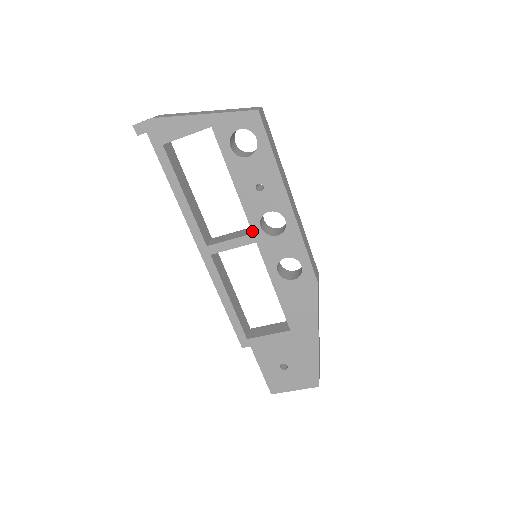
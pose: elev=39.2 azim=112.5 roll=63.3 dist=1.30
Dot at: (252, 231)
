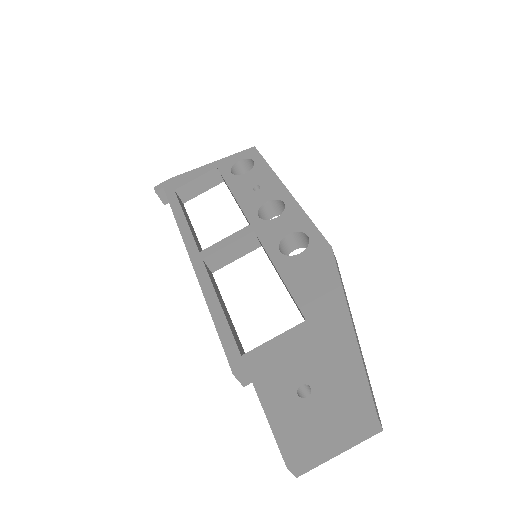
Dot at: (249, 223)
